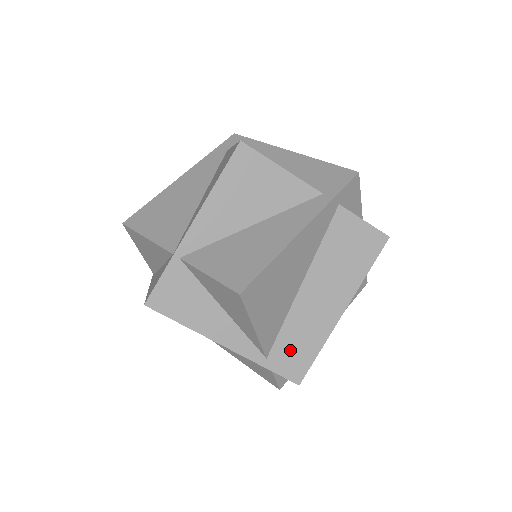
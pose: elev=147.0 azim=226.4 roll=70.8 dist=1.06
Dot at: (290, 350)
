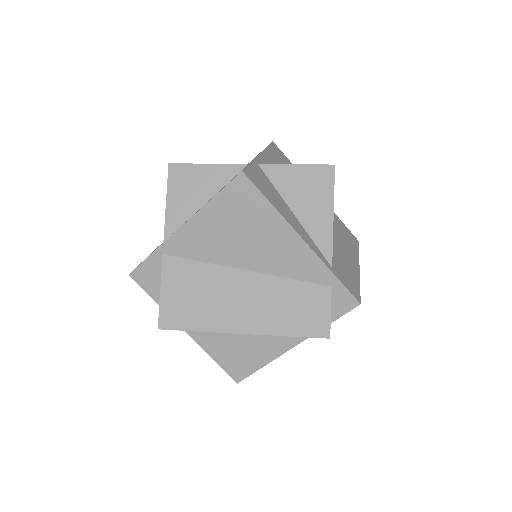
Dot at: (343, 272)
